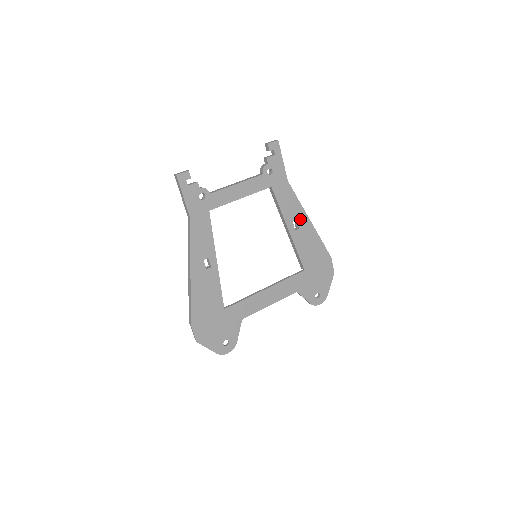
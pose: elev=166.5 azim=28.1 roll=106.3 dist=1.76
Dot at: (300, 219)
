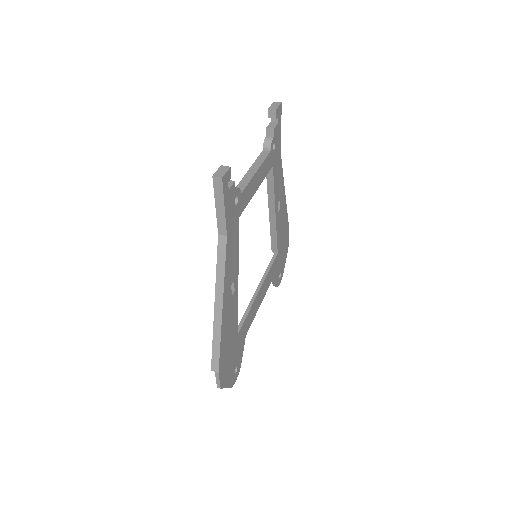
Dot at: (281, 197)
